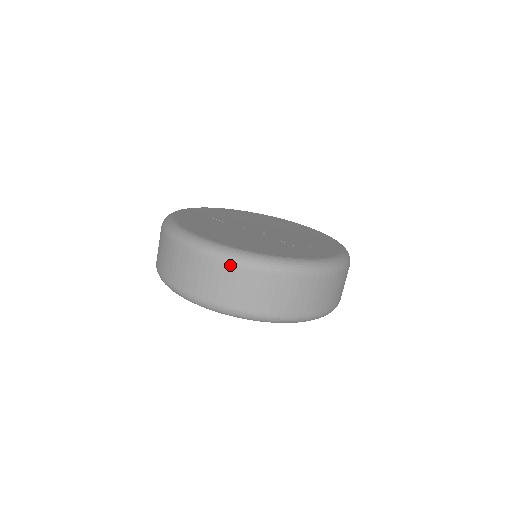
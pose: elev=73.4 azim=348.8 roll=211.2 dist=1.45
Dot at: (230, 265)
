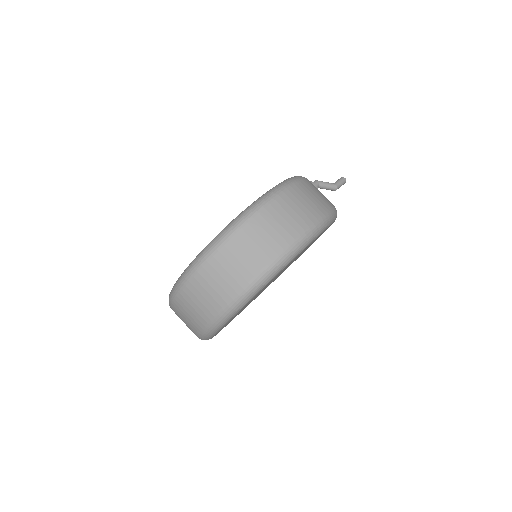
Dot at: (193, 277)
